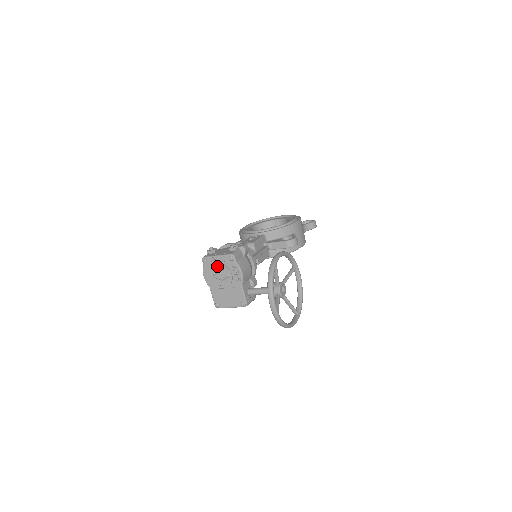
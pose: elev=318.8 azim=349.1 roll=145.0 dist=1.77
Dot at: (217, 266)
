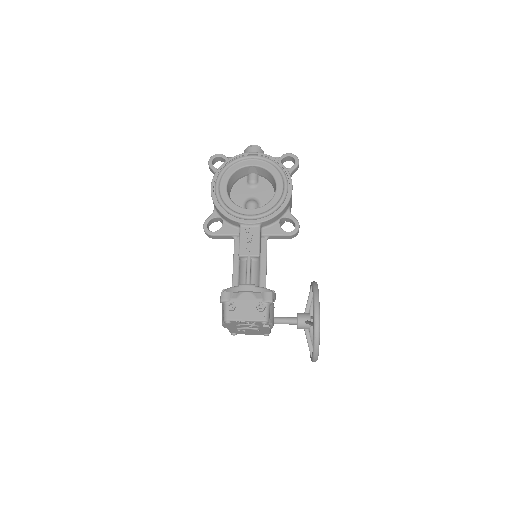
Dot at: (244, 326)
